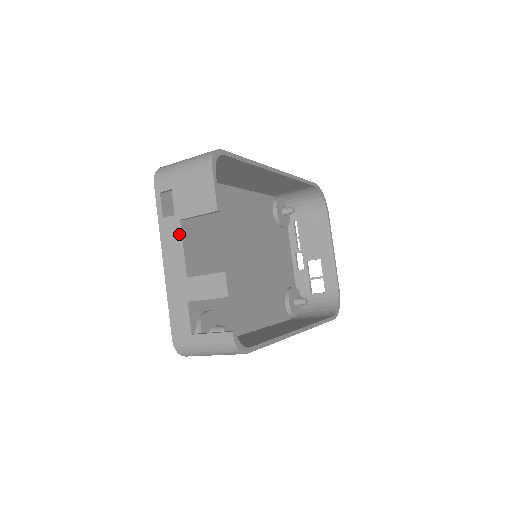
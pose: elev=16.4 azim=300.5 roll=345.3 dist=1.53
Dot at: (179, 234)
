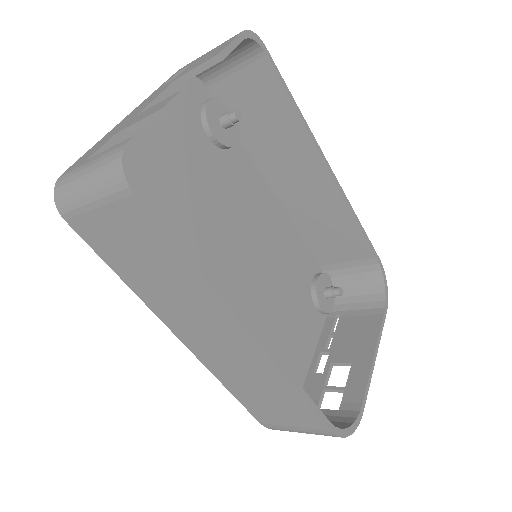
Dot at: (165, 88)
